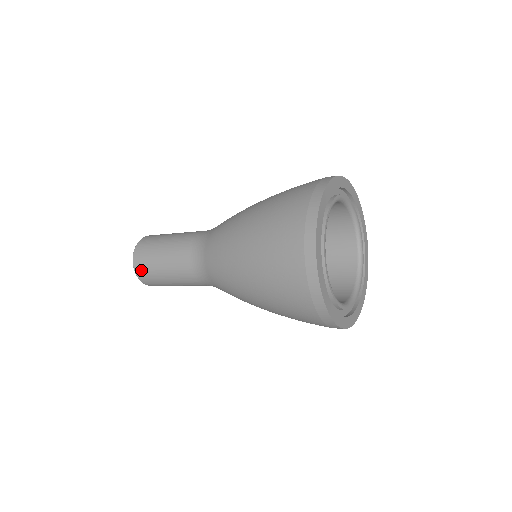
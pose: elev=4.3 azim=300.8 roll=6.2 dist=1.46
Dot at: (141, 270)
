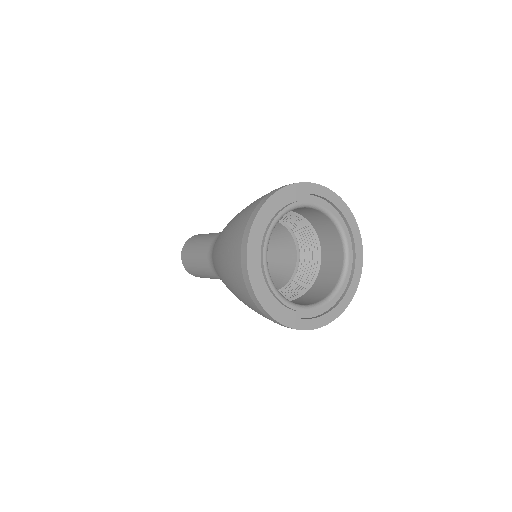
Dot at: (190, 272)
